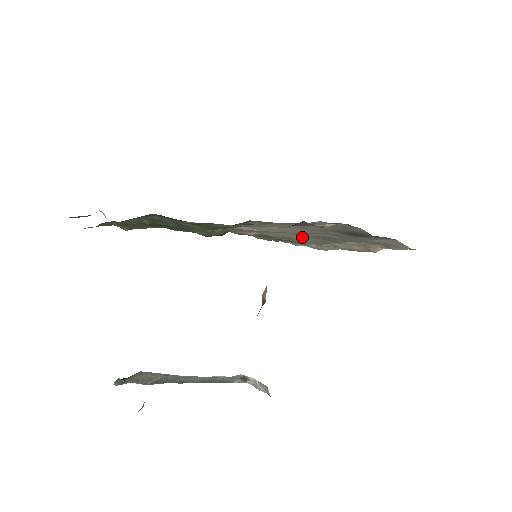
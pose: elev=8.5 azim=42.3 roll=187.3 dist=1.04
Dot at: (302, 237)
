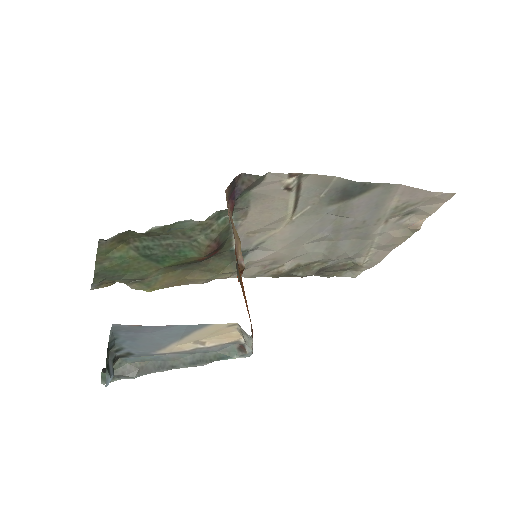
Dot at: (329, 245)
